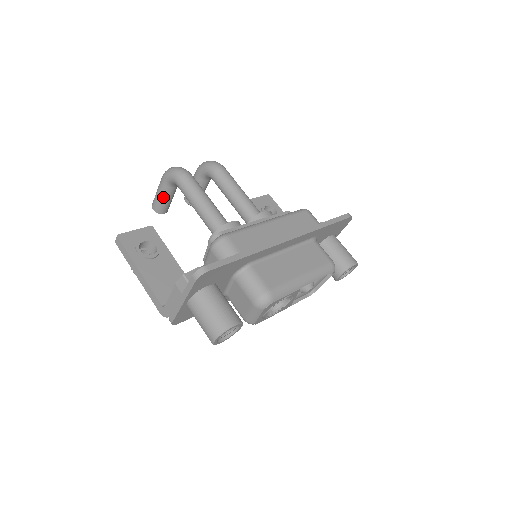
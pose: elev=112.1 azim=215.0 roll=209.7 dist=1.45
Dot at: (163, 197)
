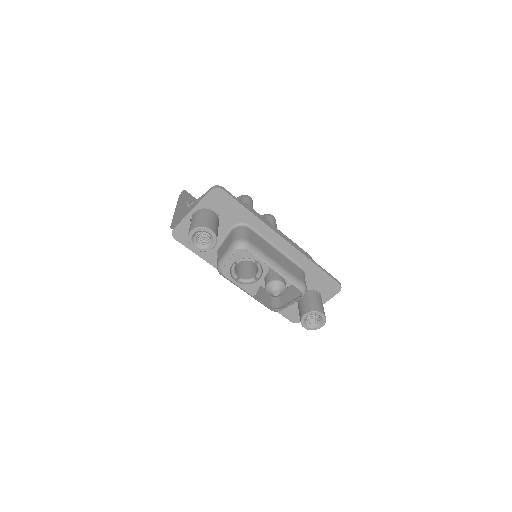
Dot at: occluded
